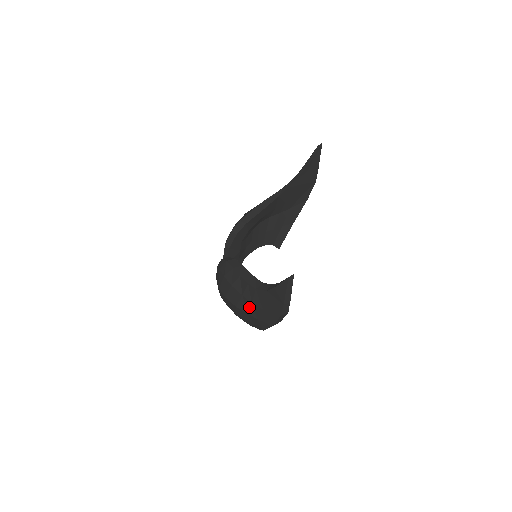
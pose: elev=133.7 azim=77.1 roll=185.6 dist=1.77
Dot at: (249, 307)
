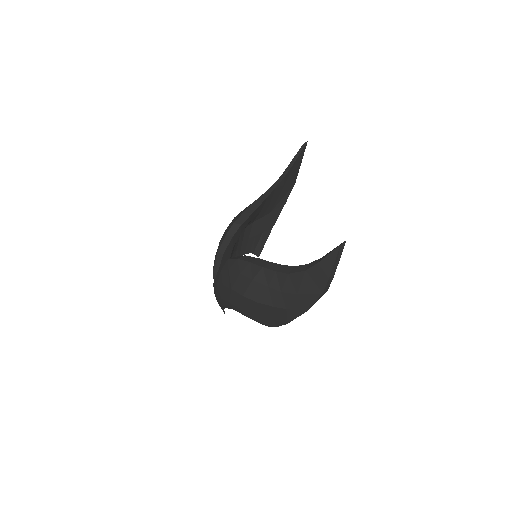
Dot at: (276, 298)
